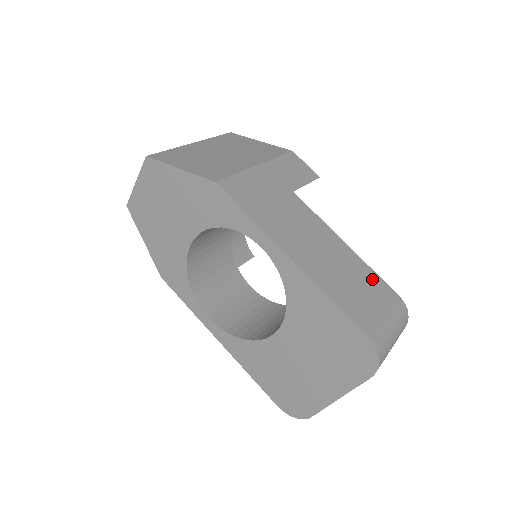
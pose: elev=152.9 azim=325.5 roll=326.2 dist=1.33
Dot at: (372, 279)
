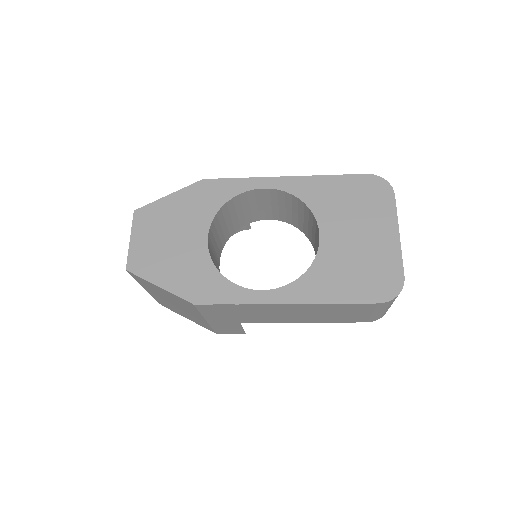
Dot at: occluded
